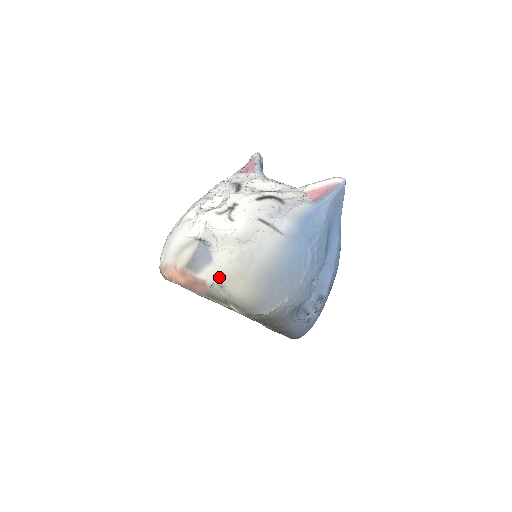
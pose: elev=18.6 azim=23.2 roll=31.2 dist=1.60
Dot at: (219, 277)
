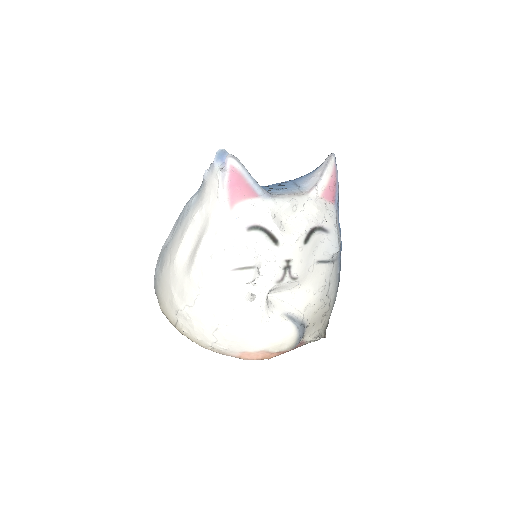
Dot at: (311, 330)
